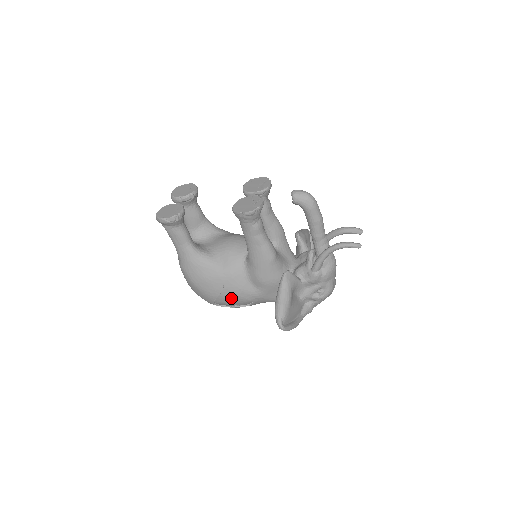
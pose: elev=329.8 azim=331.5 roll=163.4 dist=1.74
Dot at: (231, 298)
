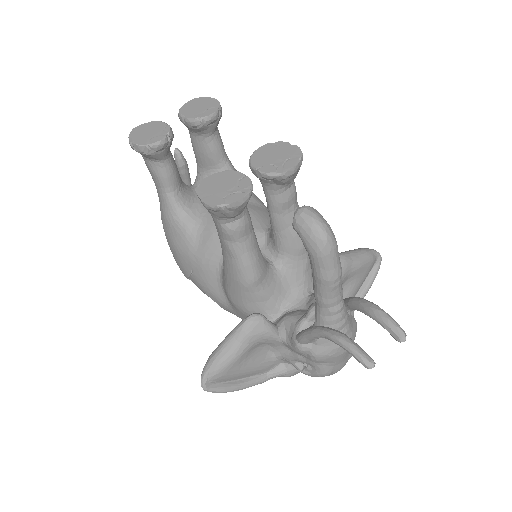
Dot at: (202, 289)
